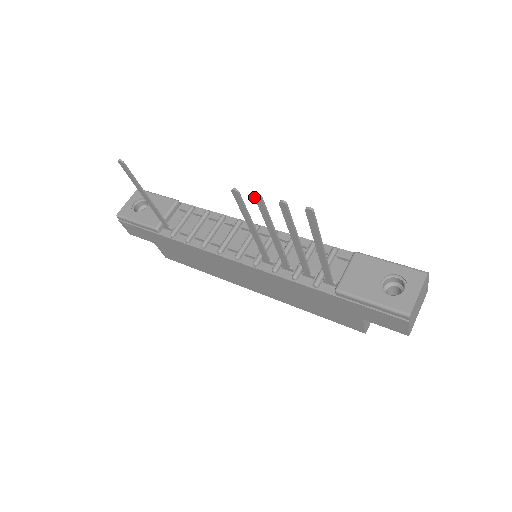
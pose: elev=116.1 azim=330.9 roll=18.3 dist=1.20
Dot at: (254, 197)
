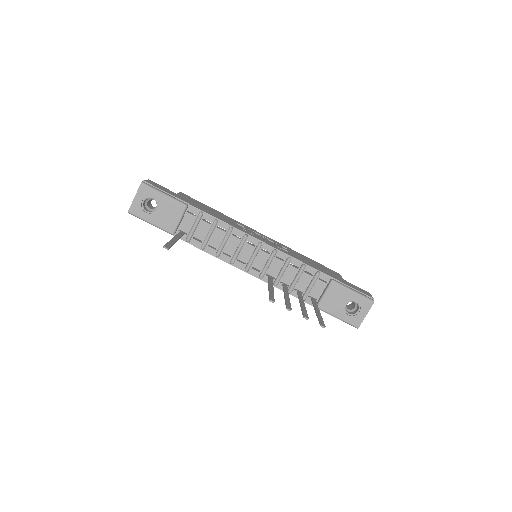
Dot at: (286, 308)
